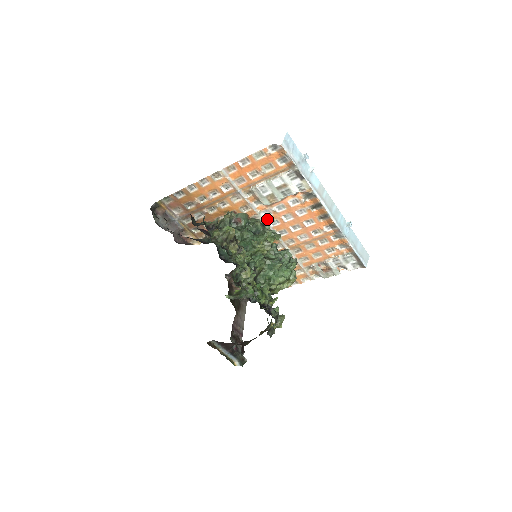
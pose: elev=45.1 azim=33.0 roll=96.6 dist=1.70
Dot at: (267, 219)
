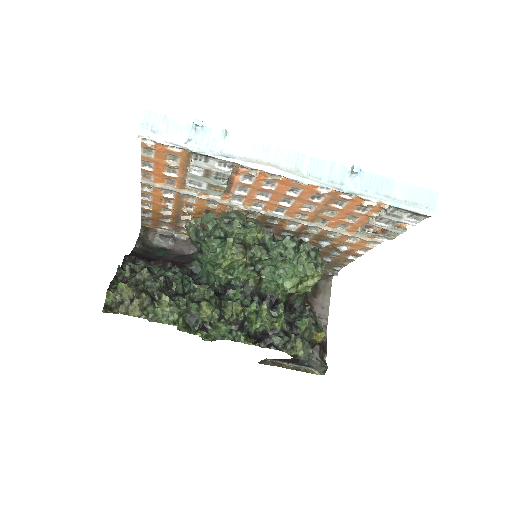
Dot at: (245, 205)
